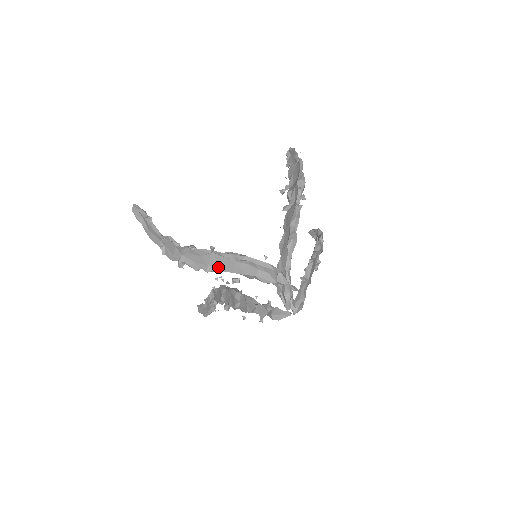
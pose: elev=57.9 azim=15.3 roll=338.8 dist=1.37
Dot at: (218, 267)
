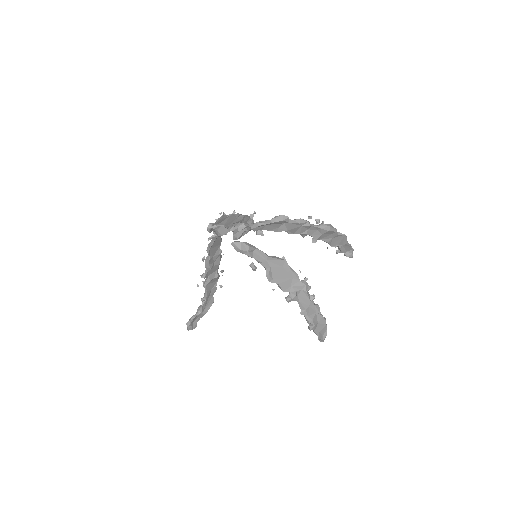
Dot at: (225, 223)
